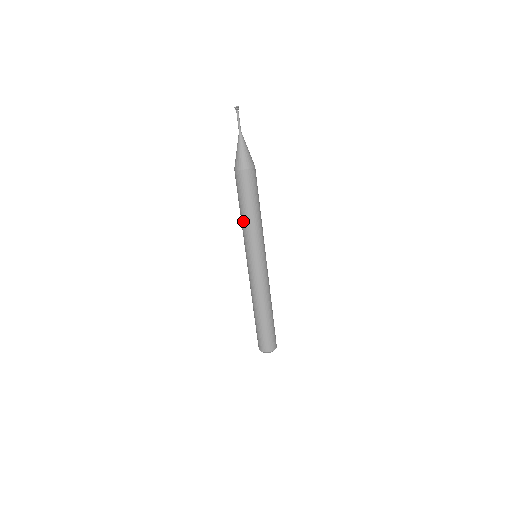
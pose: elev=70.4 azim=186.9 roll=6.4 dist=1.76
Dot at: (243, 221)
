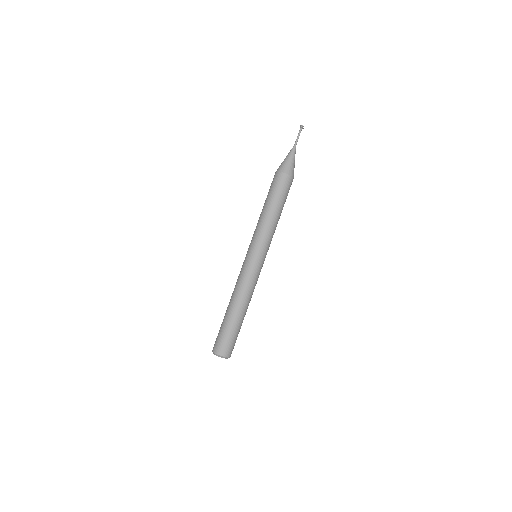
Dot at: (259, 217)
